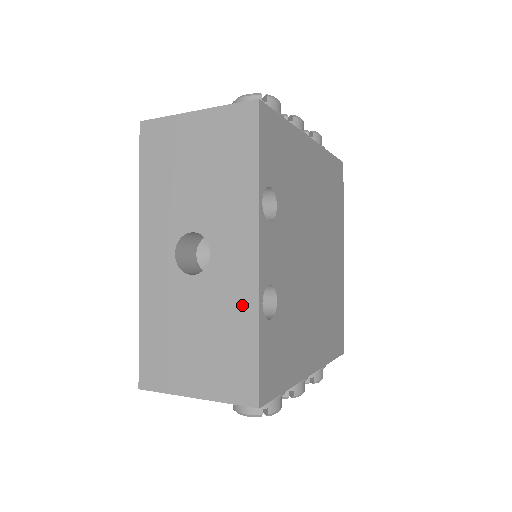
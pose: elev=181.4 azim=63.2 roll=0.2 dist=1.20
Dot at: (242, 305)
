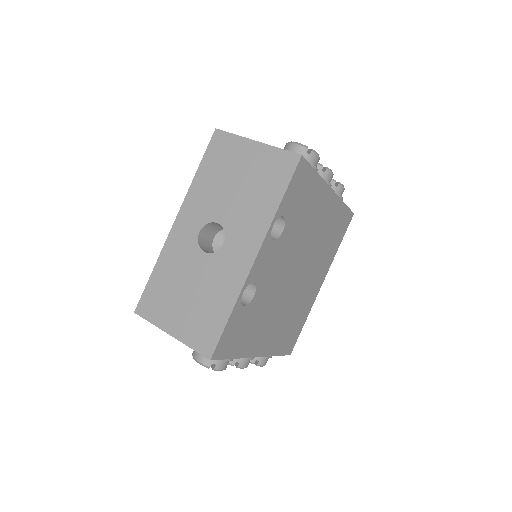
Dot at: (229, 288)
